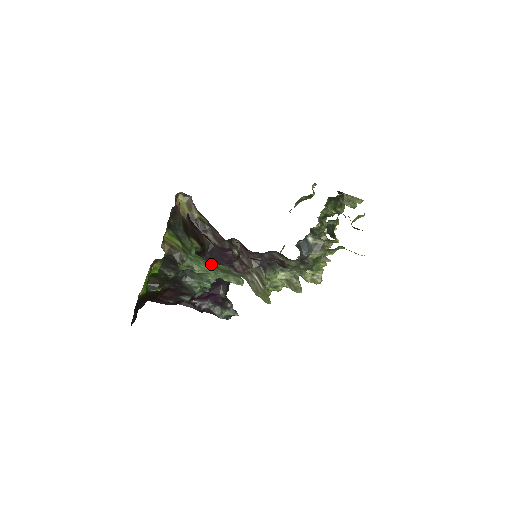
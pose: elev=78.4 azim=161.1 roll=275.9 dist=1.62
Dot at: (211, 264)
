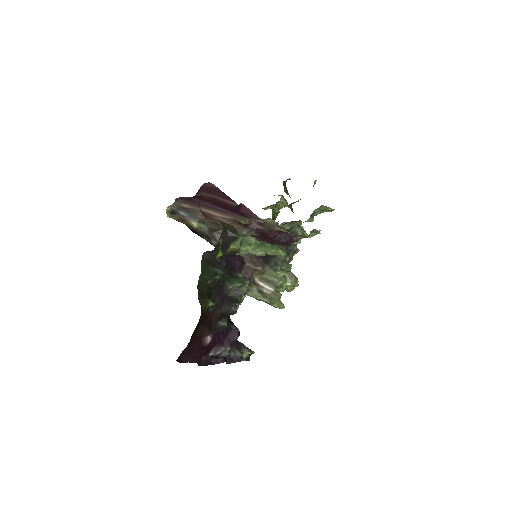
Dot at: occluded
